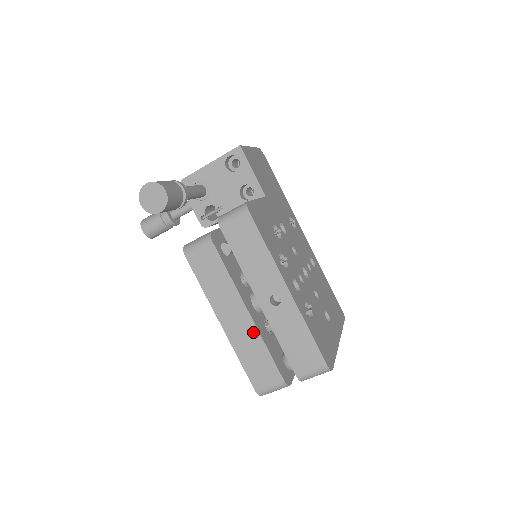
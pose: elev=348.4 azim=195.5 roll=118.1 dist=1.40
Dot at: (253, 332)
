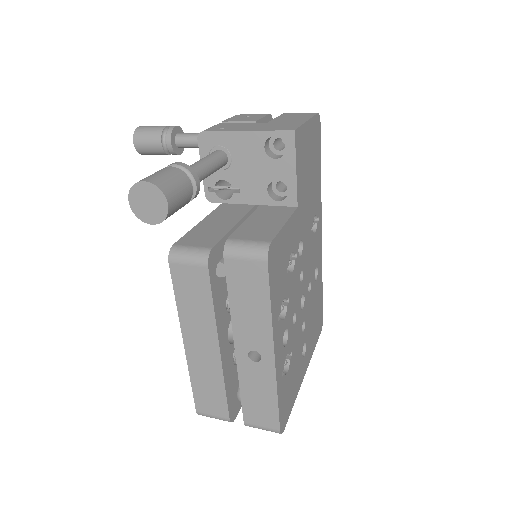
Dot at: (216, 368)
